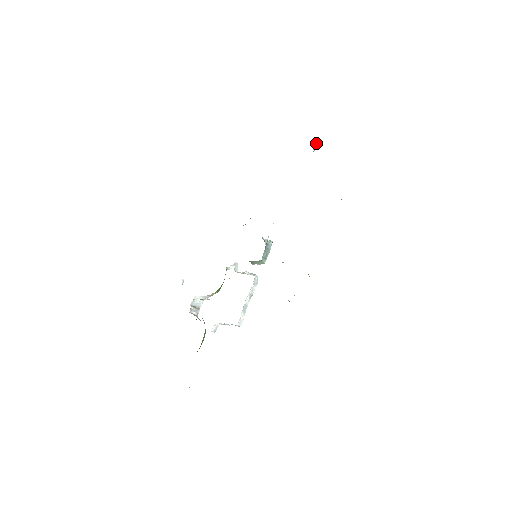
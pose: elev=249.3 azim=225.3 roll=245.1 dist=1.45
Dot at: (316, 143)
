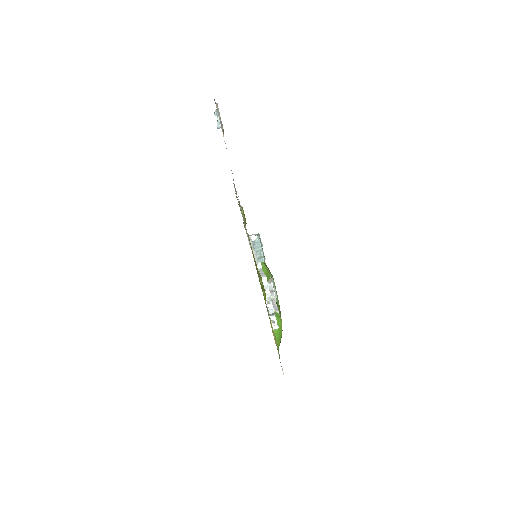
Dot at: (217, 116)
